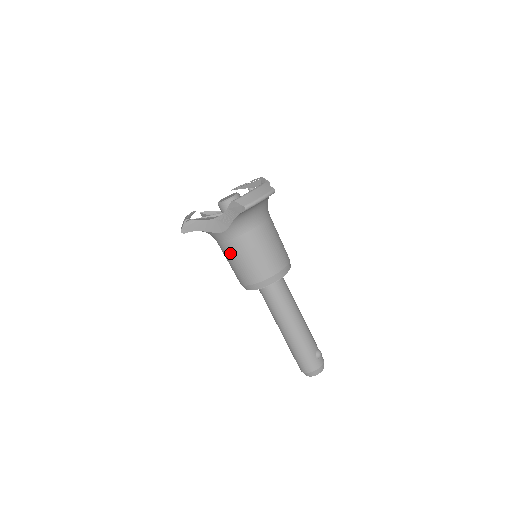
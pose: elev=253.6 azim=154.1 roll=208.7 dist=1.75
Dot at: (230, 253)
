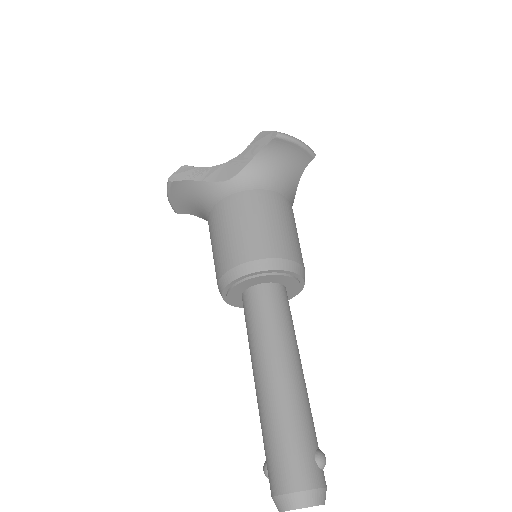
Dot at: (225, 215)
